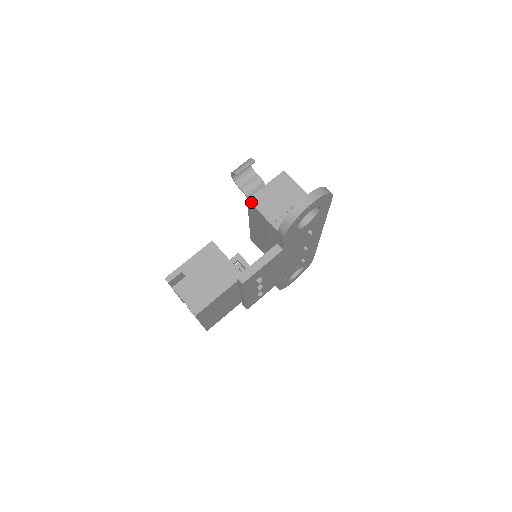
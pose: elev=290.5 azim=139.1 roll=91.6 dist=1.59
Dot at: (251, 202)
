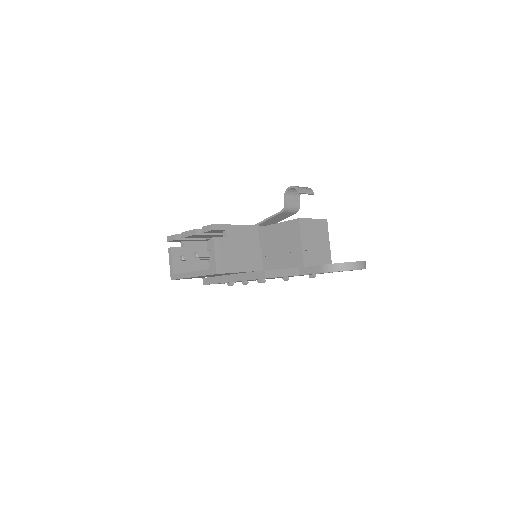
Dot at: (300, 222)
